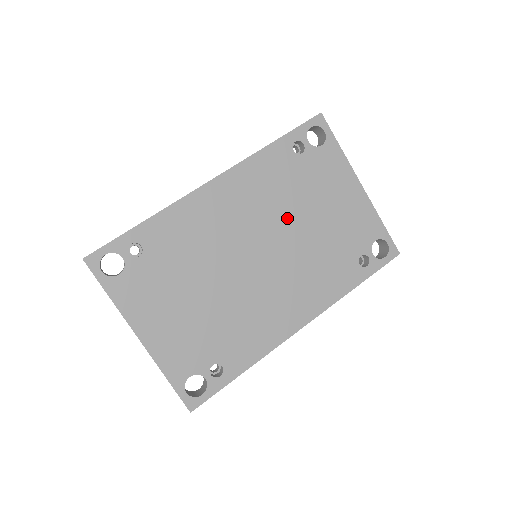
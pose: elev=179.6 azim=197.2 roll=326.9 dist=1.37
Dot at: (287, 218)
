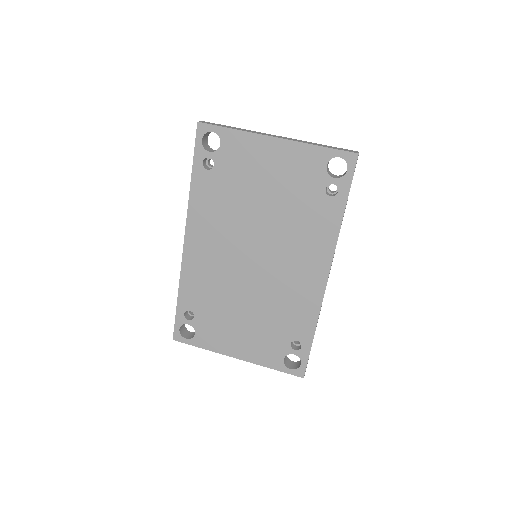
Dot at: (247, 217)
